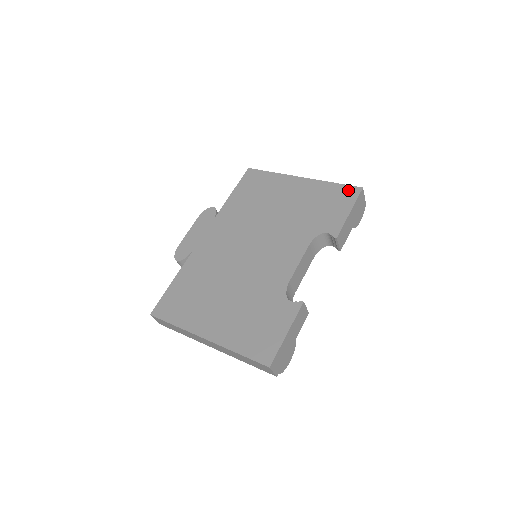
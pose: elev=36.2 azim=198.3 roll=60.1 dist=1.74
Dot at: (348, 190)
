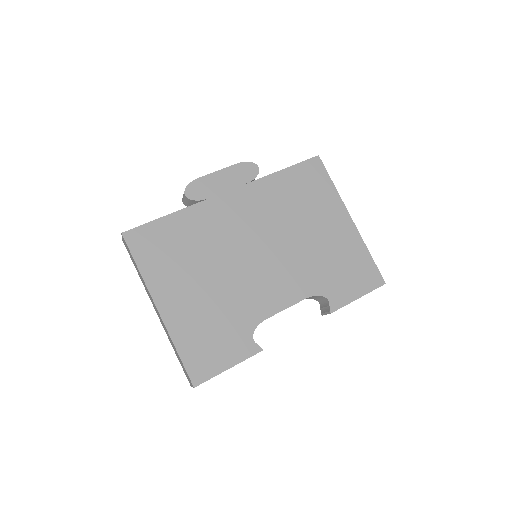
Dot at: (374, 274)
